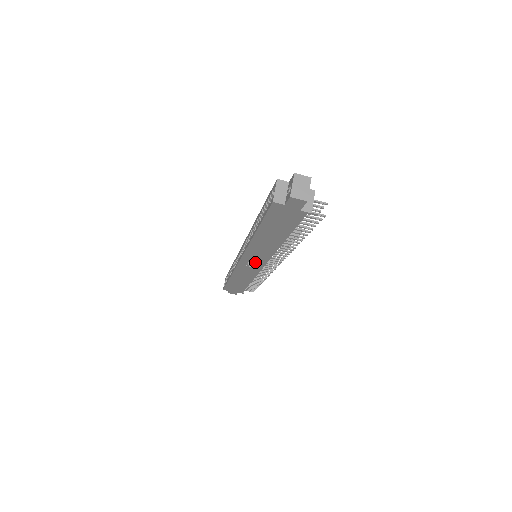
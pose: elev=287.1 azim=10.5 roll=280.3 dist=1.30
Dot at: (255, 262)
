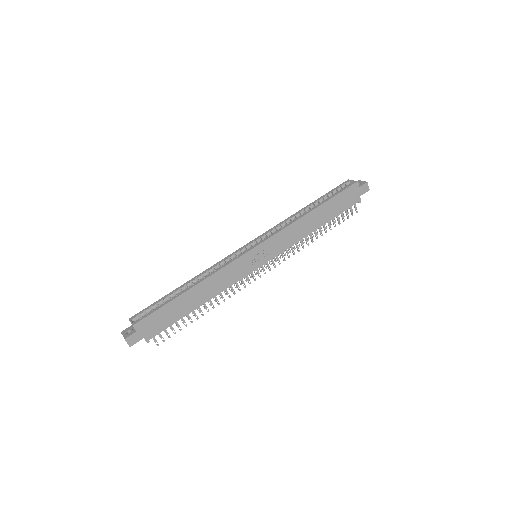
Dot at: (262, 255)
